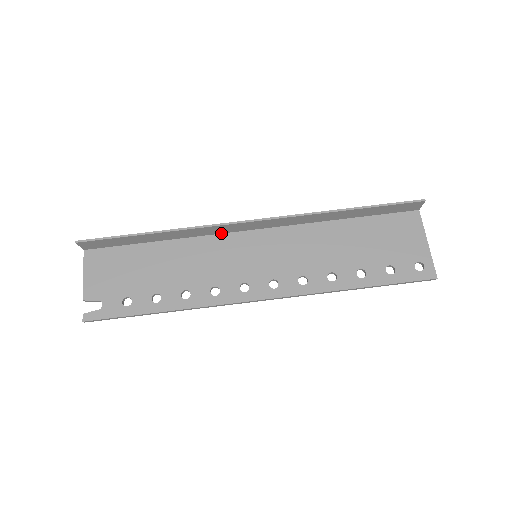
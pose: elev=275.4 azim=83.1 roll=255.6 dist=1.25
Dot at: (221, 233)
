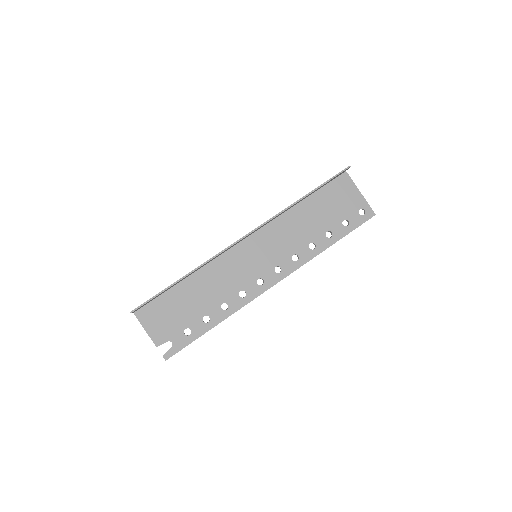
Dot at: (224, 252)
